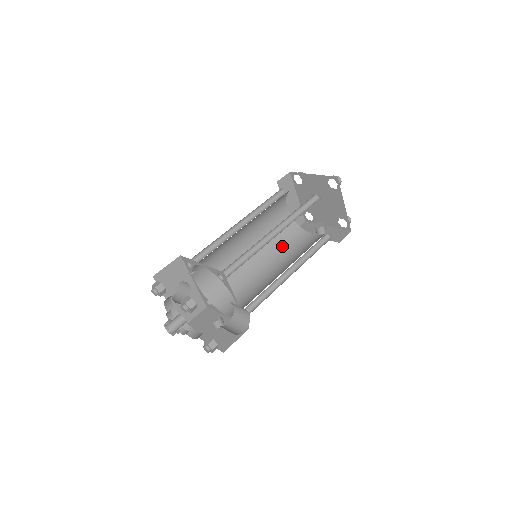
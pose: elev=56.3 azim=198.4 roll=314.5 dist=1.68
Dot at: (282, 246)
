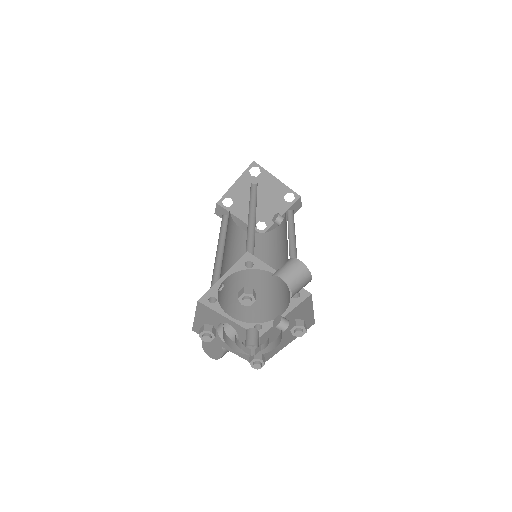
Dot at: (266, 251)
